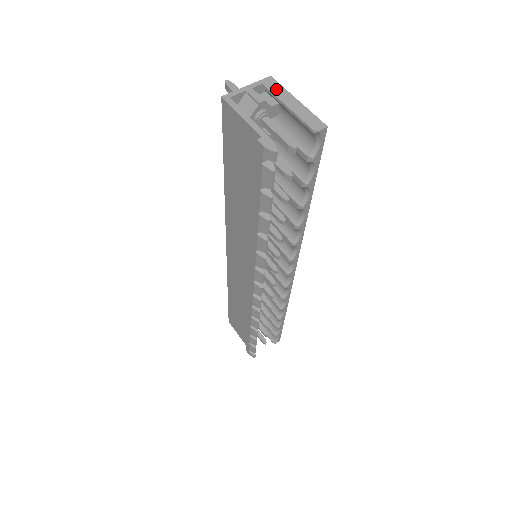
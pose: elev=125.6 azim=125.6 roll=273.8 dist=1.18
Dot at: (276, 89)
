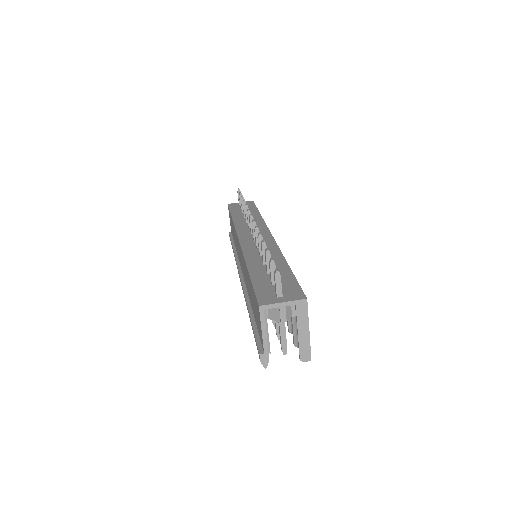
Dot at: (302, 314)
